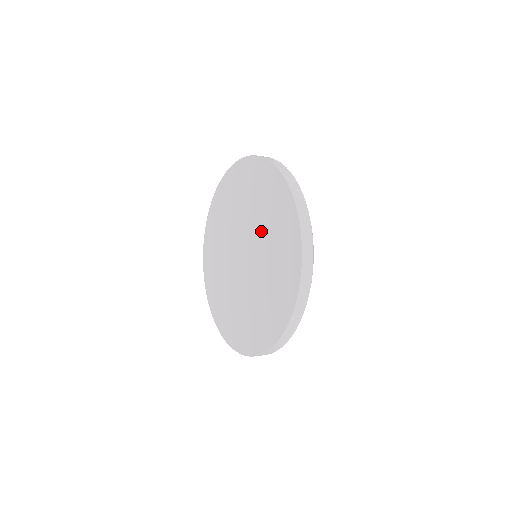
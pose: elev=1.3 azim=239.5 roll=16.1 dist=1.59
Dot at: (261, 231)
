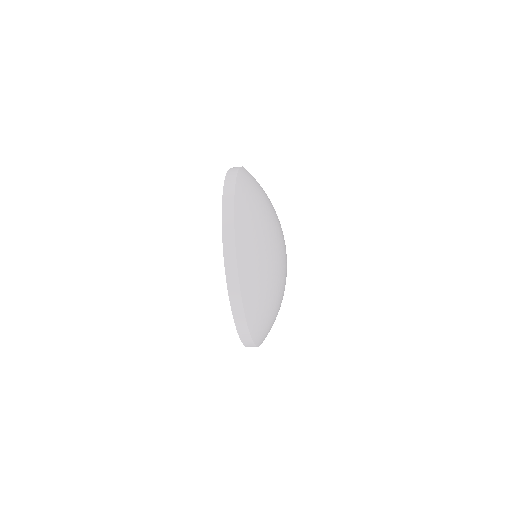
Dot at: occluded
